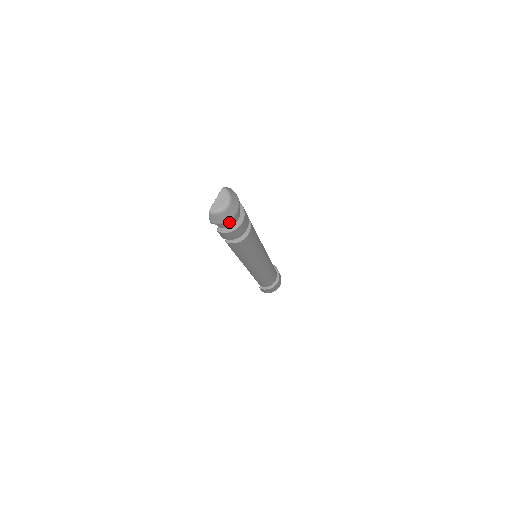
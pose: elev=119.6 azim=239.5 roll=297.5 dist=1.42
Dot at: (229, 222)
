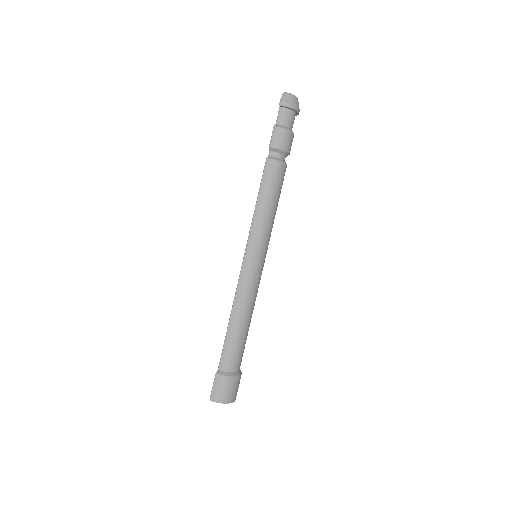
Dot at: (289, 118)
